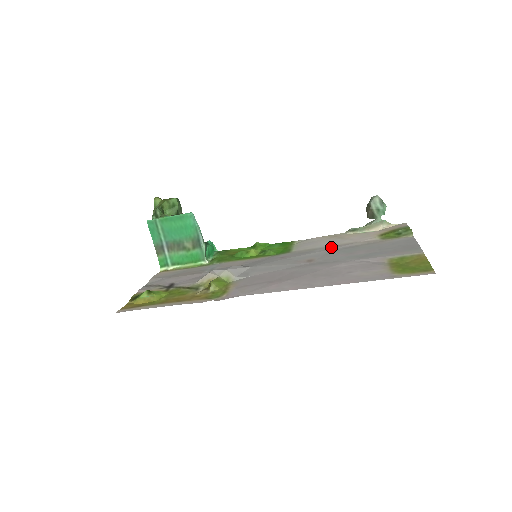
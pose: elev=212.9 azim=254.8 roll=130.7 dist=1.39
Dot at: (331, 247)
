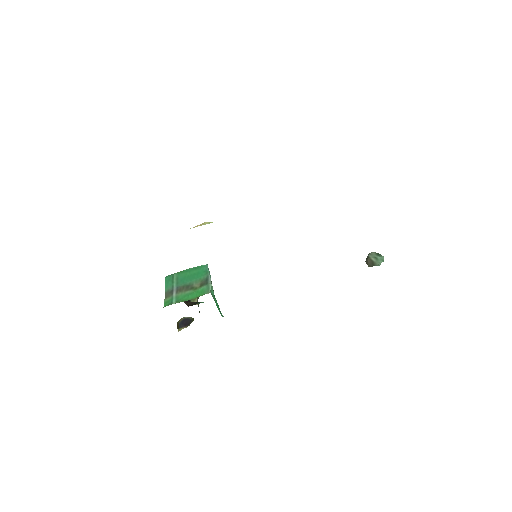
Dot at: occluded
